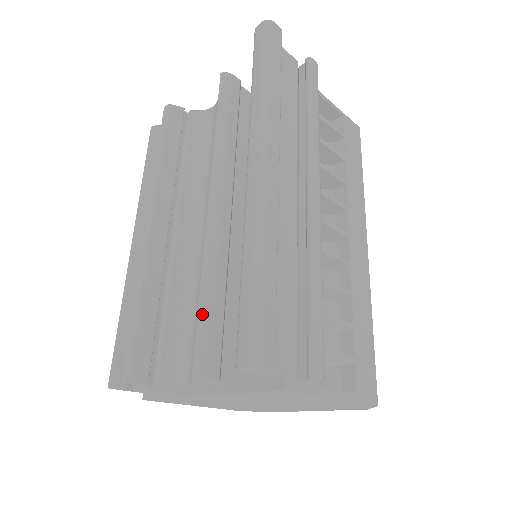
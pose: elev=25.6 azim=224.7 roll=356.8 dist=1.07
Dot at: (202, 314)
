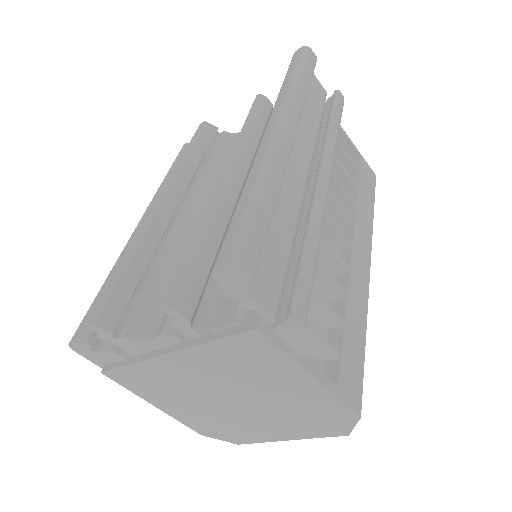
Dot at: (189, 256)
